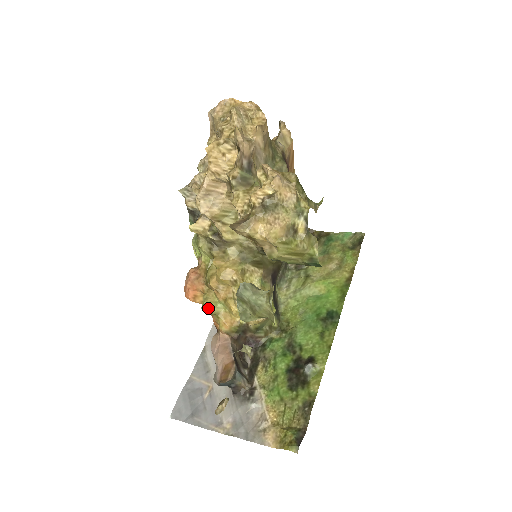
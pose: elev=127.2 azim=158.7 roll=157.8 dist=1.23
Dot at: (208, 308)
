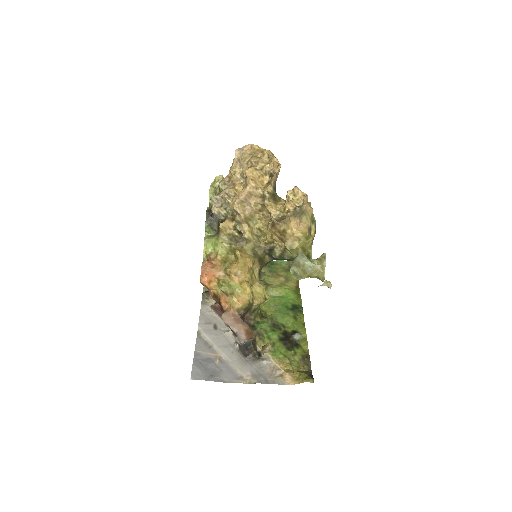
Dot at: (227, 288)
